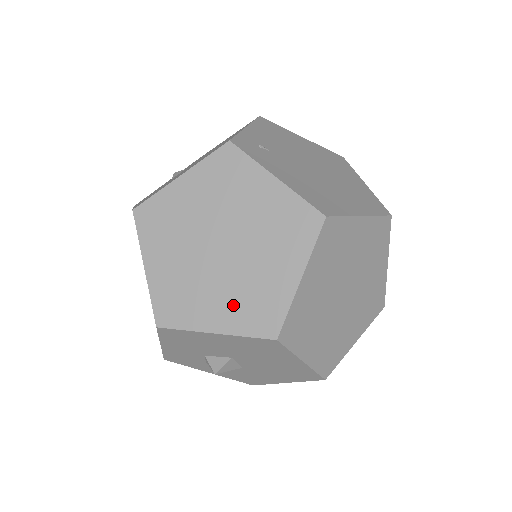
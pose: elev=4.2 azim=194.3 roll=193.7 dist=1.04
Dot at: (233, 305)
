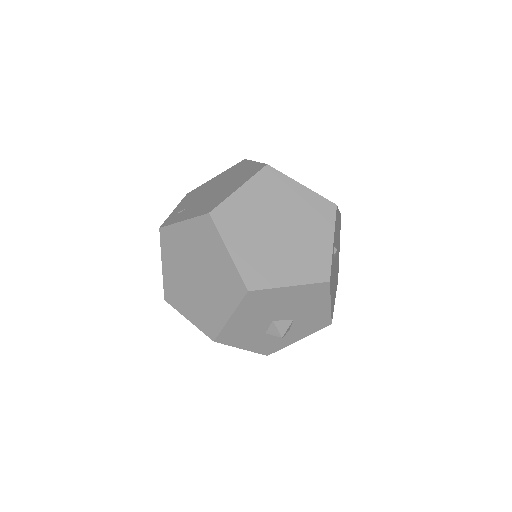
Dot at: (223, 296)
